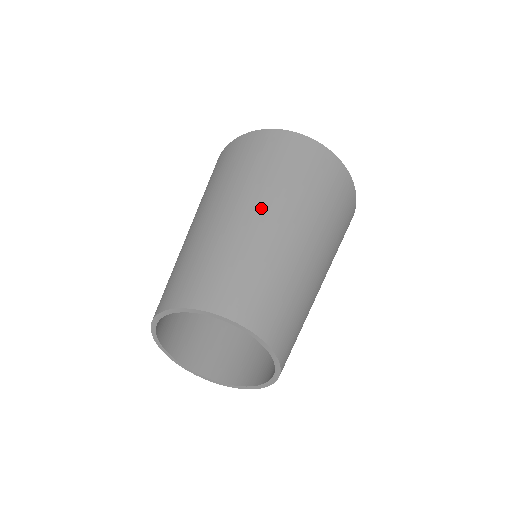
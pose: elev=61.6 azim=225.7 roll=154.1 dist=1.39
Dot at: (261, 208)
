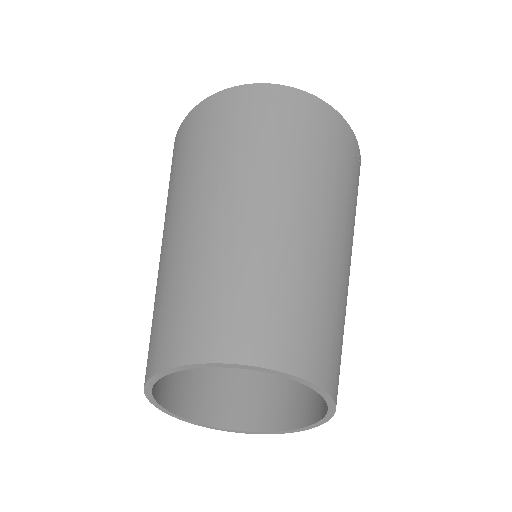
Dot at: (202, 201)
